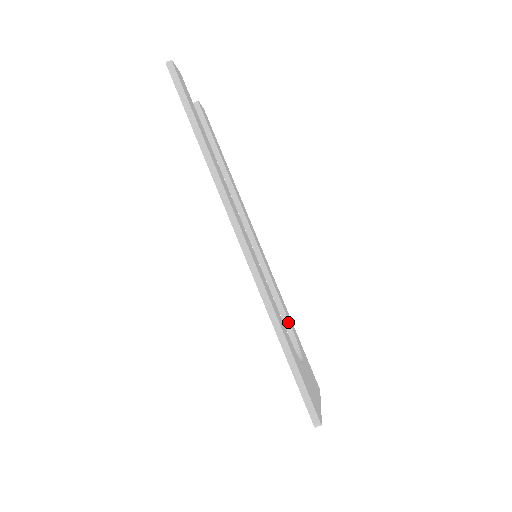
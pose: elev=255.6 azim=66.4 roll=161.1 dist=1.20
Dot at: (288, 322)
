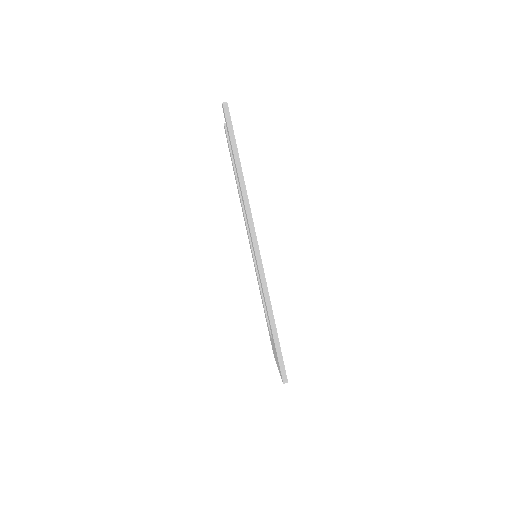
Dot at: occluded
